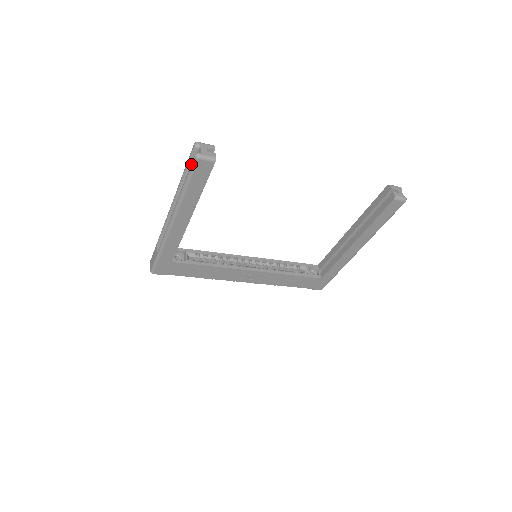
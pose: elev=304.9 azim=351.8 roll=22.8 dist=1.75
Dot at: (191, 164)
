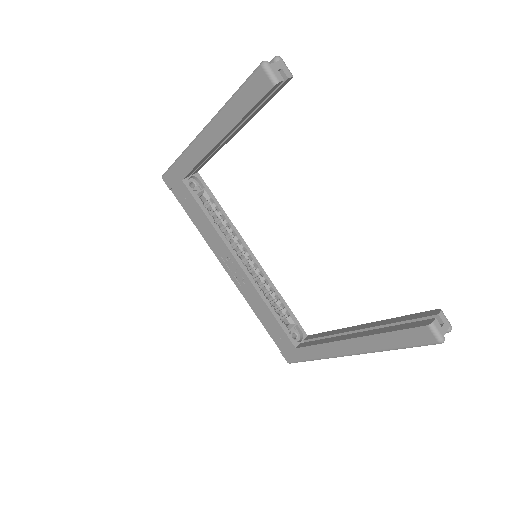
Dot at: (254, 70)
